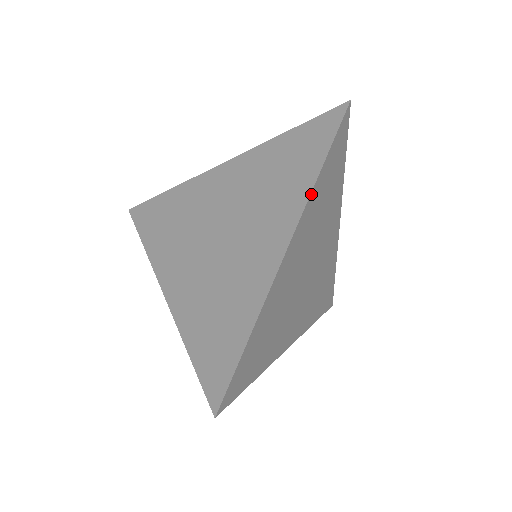
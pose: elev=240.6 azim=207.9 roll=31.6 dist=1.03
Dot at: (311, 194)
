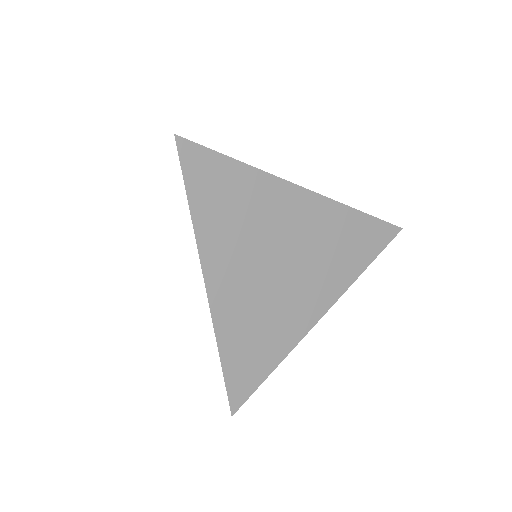
Dot at: (196, 234)
